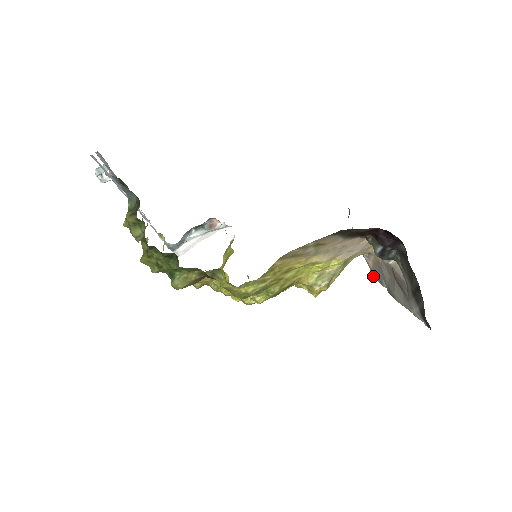
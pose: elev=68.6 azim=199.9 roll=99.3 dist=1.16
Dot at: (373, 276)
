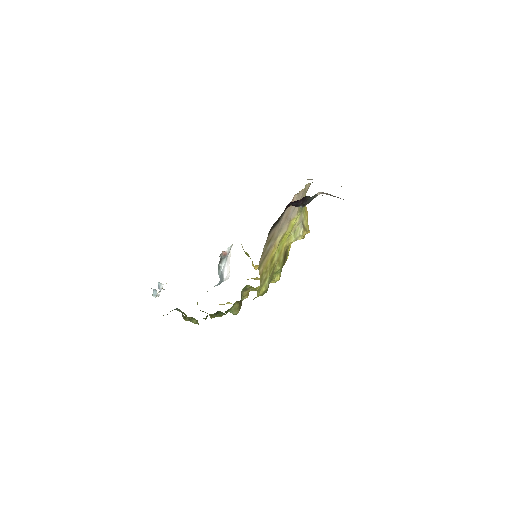
Dot at: occluded
